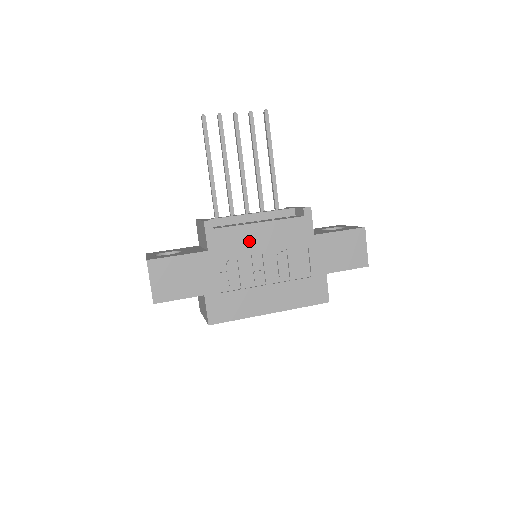
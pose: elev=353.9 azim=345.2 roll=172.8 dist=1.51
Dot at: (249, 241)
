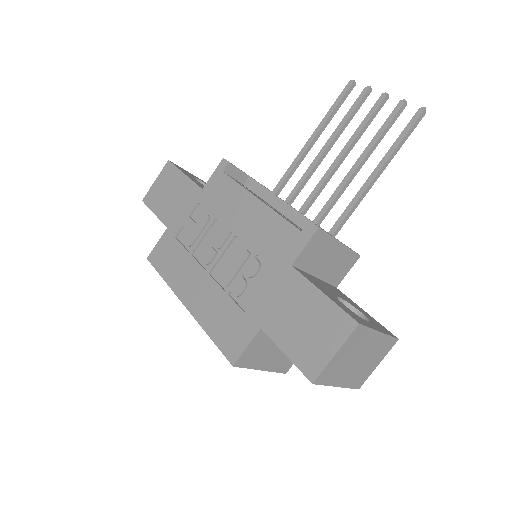
Dot at: (234, 210)
